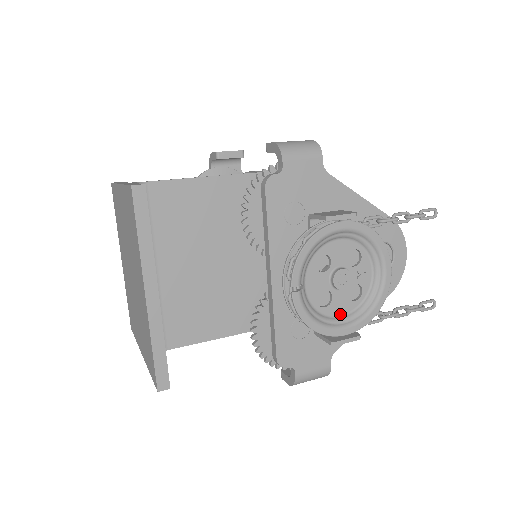
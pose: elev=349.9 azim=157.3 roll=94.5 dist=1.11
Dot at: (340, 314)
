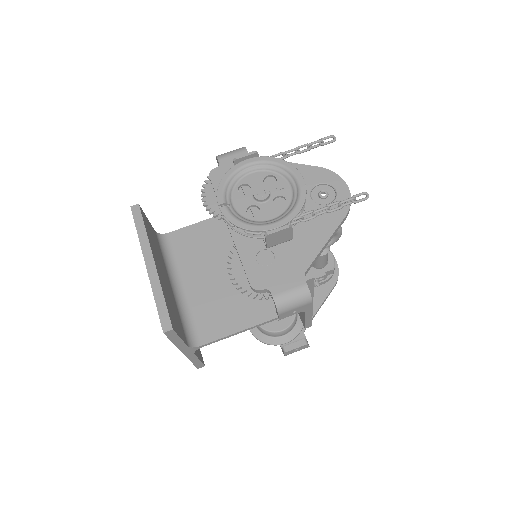
Dot at: (271, 219)
